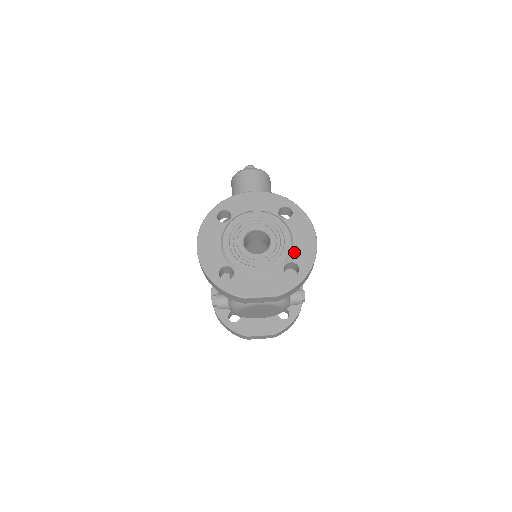
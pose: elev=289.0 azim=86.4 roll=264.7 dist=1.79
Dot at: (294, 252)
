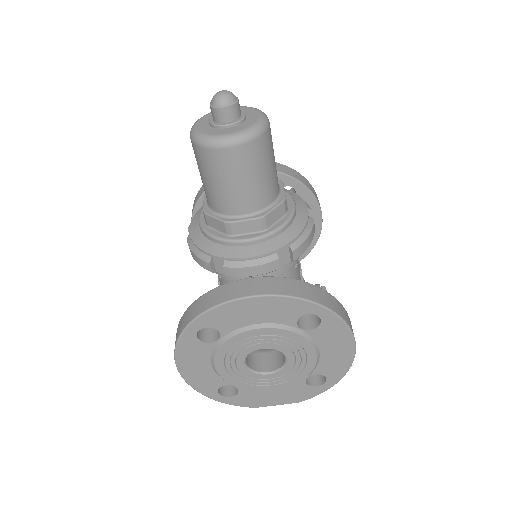
Dot at: (321, 365)
